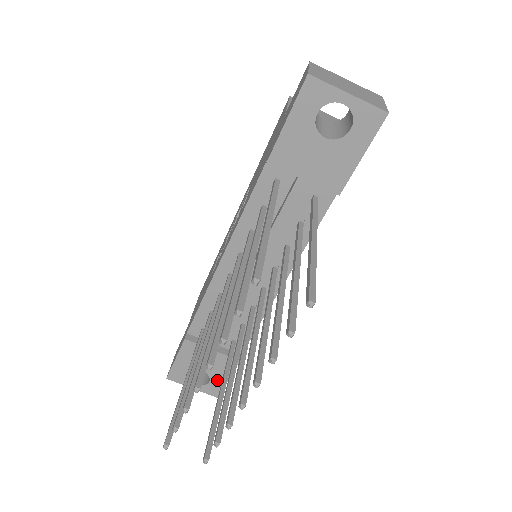
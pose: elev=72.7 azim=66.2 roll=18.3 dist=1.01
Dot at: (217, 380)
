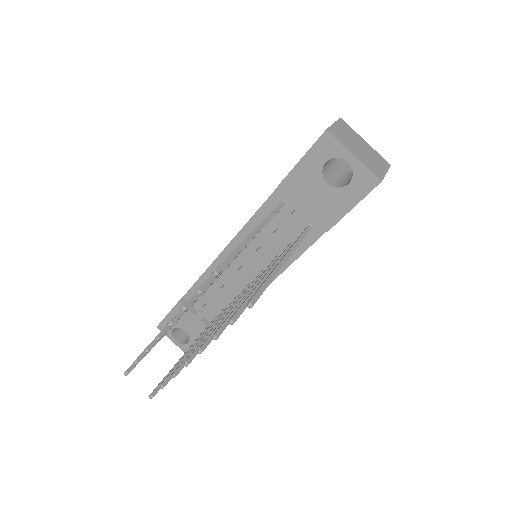
Dot at: occluded
